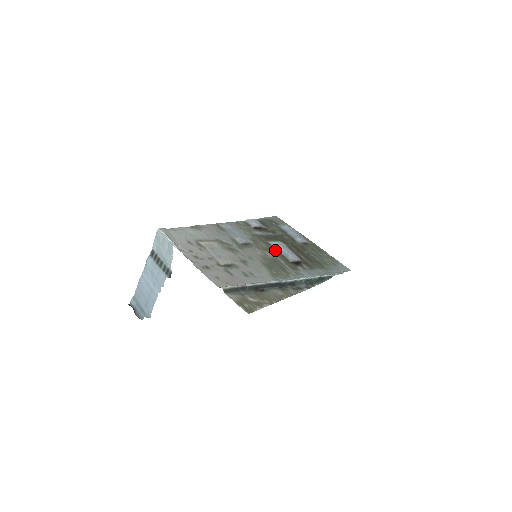
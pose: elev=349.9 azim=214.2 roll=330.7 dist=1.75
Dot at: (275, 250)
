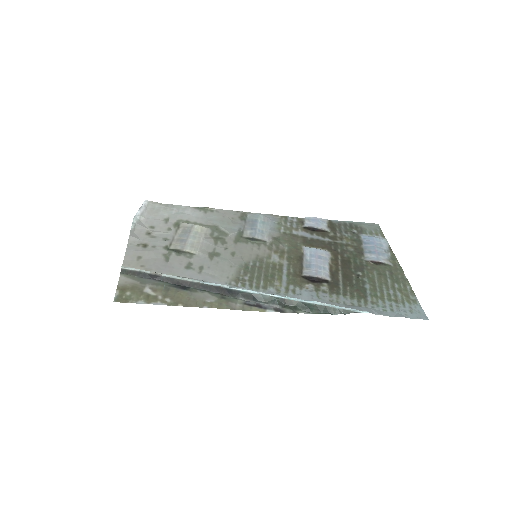
Dot at: (297, 257)
